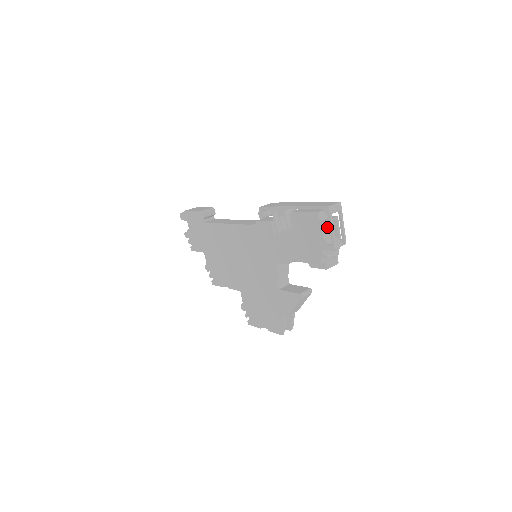
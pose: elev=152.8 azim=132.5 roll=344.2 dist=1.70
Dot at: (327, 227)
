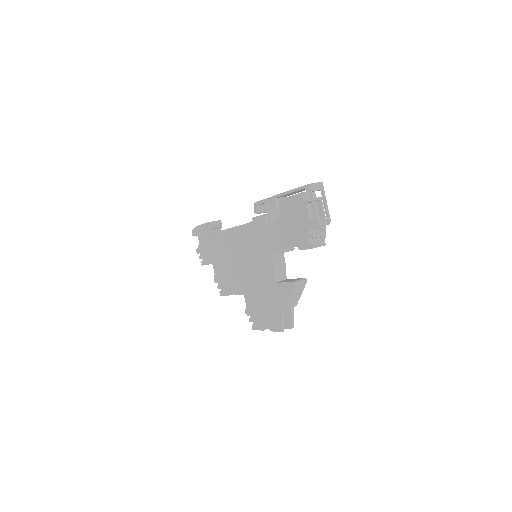
Dot at: (312, 208)
